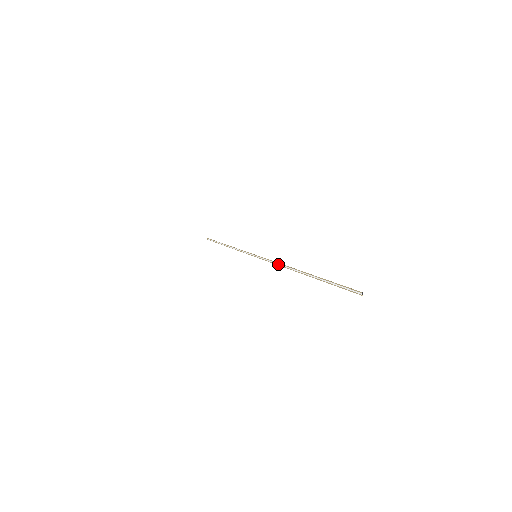
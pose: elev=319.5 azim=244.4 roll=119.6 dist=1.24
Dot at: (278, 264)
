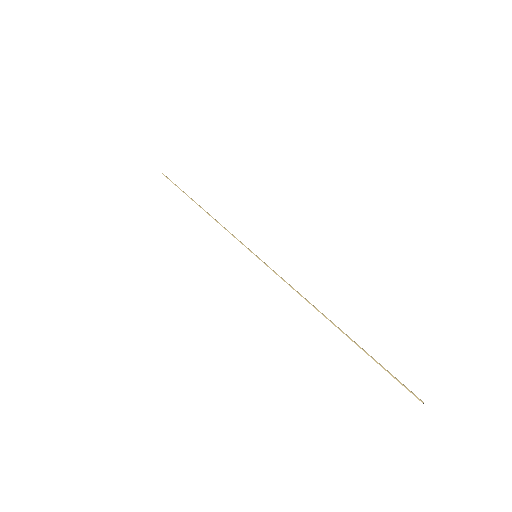
Dot at: occluded
